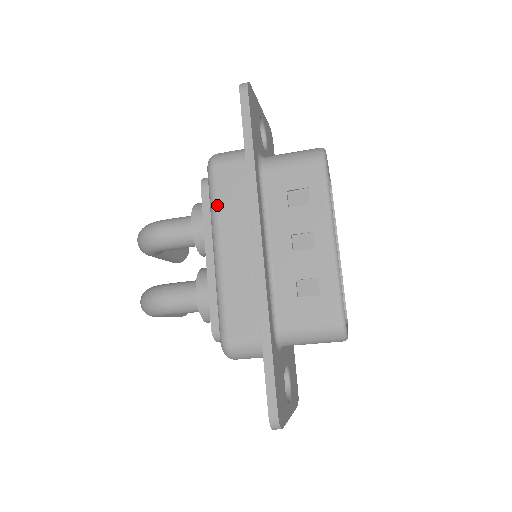
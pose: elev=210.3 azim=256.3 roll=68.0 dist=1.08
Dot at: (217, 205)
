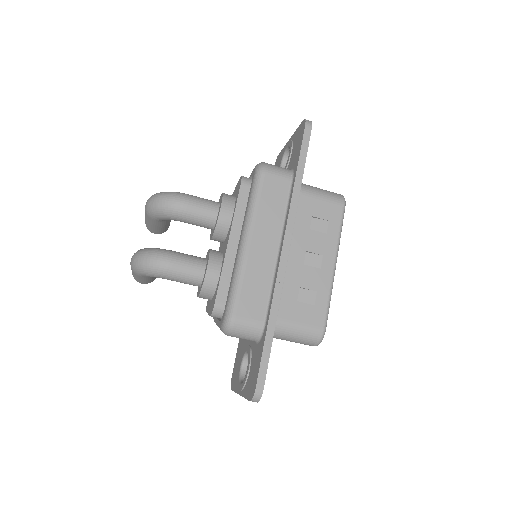
Dot at: (258, 204)
